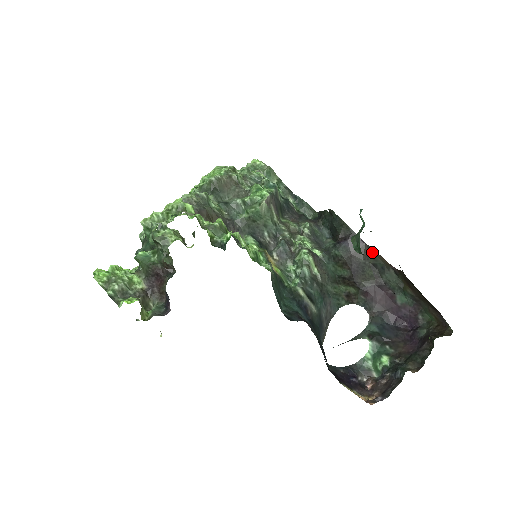
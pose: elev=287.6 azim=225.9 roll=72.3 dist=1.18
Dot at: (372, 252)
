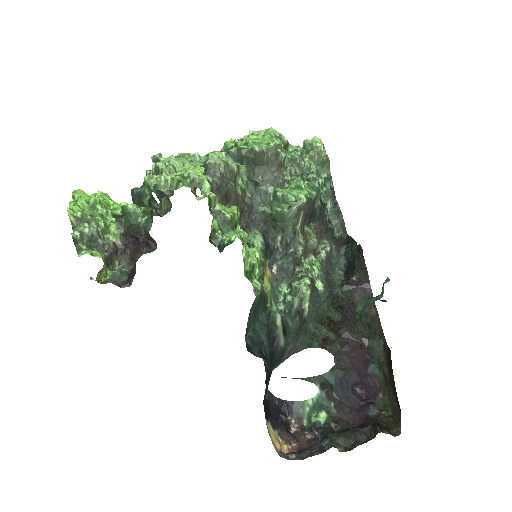
Dot at: (375, 313)
